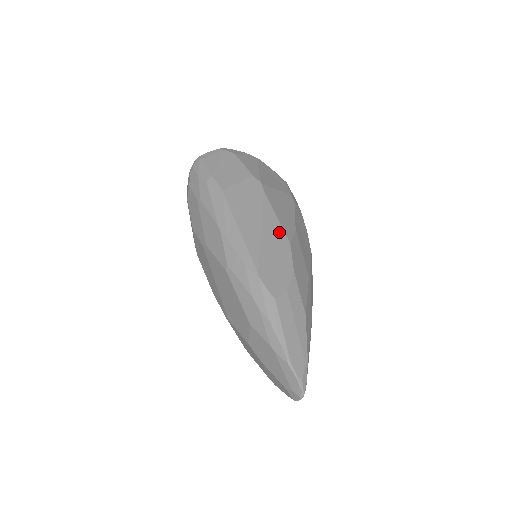
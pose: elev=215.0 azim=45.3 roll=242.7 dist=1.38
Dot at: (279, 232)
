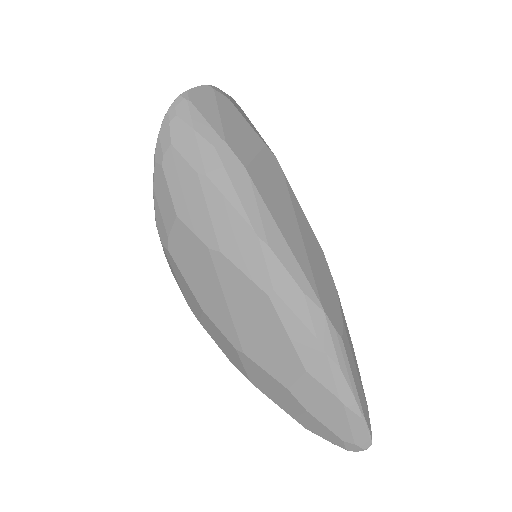
Dot at: (312, 236)
